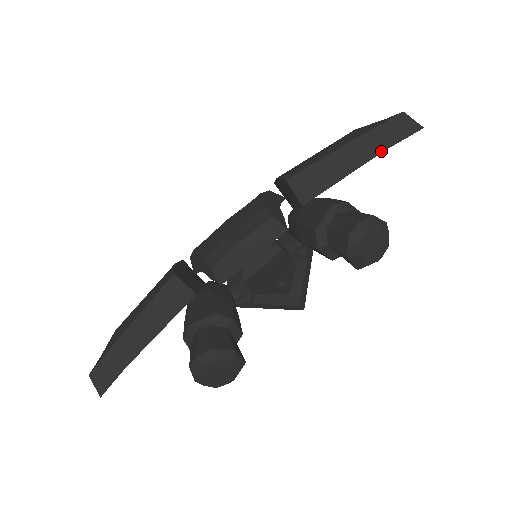
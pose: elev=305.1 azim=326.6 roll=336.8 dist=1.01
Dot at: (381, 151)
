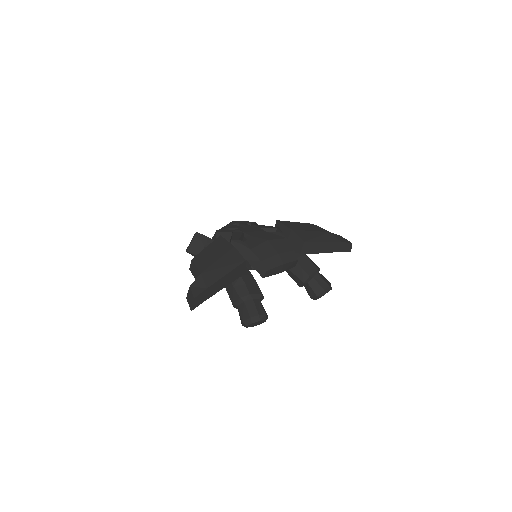
Dot at: (336, 251)
